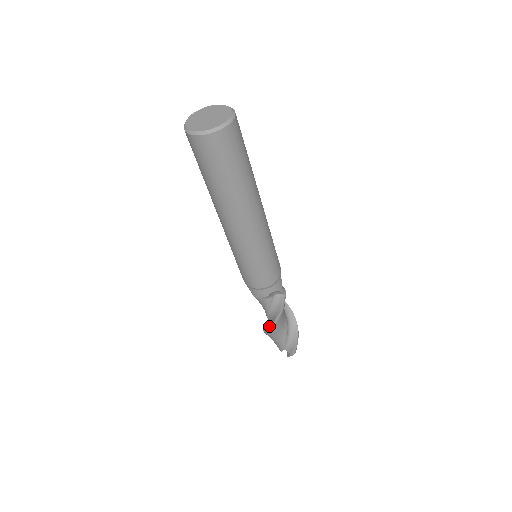
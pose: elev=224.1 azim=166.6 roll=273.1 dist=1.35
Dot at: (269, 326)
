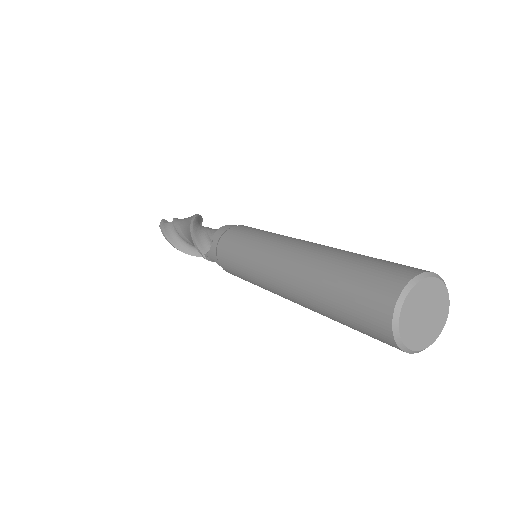
Dot at: occluded
